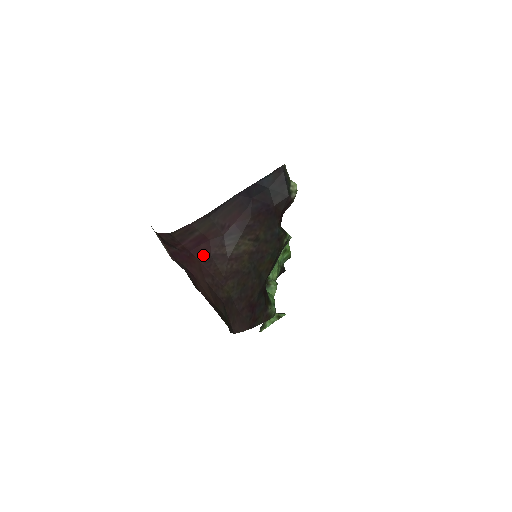
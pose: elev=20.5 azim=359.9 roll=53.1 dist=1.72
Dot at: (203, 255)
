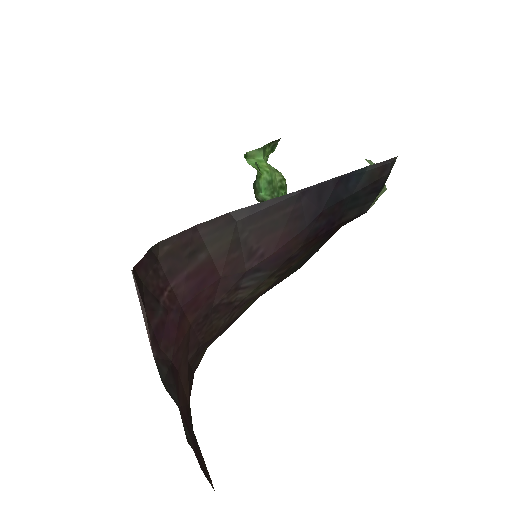
Dot at: (200, 311)
